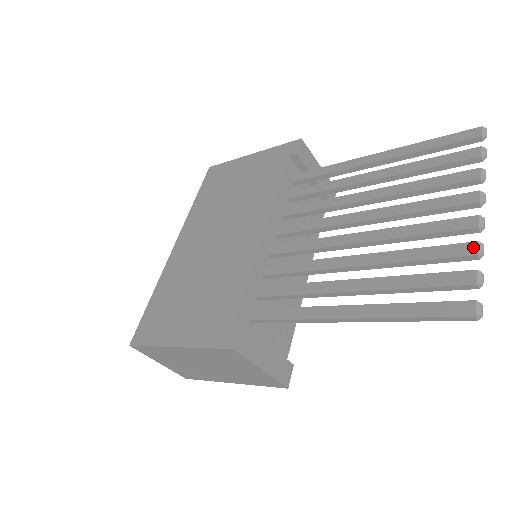
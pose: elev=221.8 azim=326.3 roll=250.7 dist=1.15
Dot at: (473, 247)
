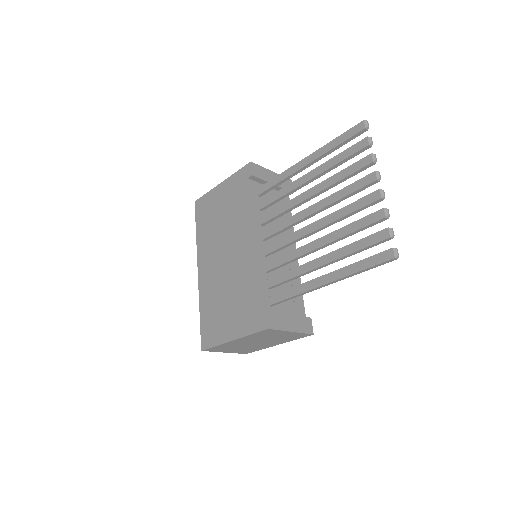
Dot at: (382, 213)
